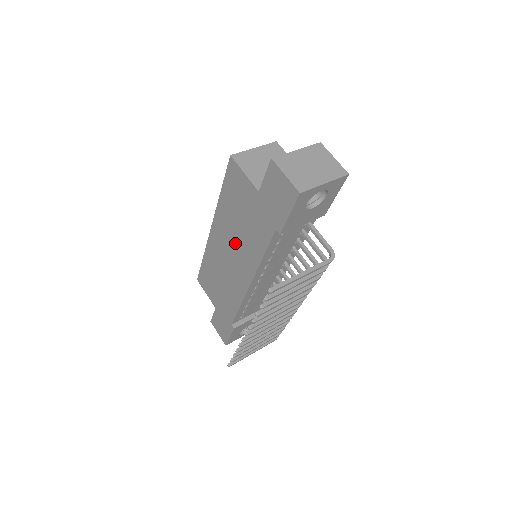
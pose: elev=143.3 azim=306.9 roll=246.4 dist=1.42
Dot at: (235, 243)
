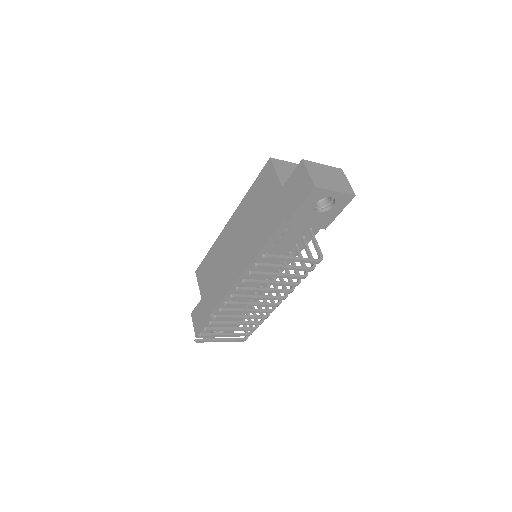
Dot at: (245, 233)
